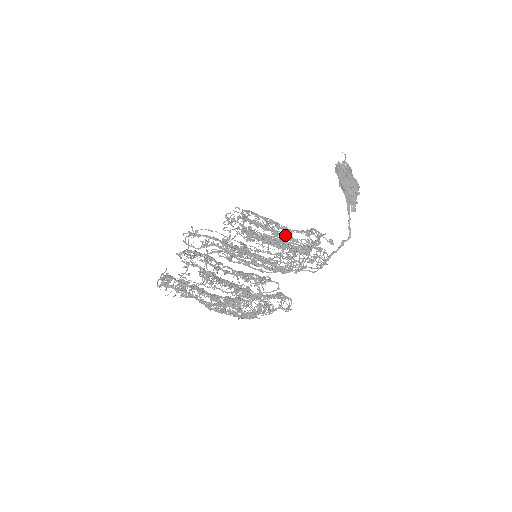
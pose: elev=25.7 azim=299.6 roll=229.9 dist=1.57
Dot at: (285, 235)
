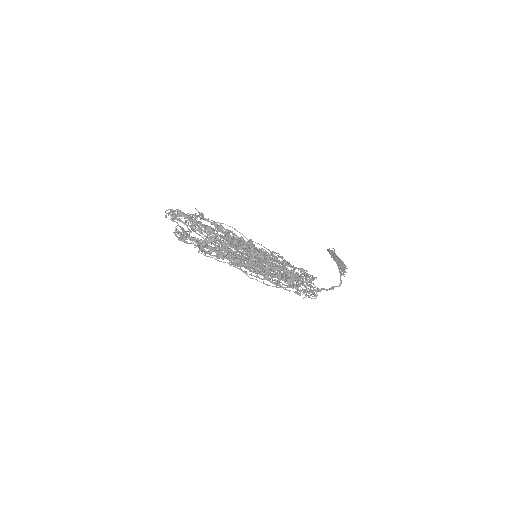
Dot at: occluded
